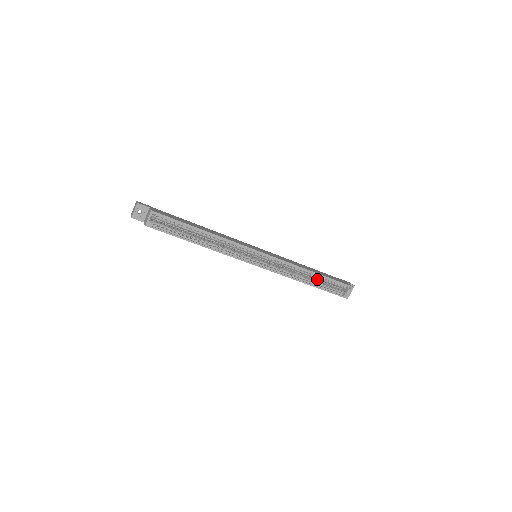
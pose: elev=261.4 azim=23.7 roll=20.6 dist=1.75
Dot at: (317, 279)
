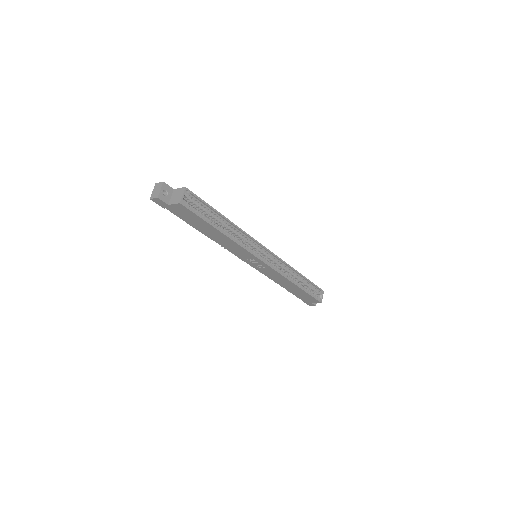
Dot at: occluded
